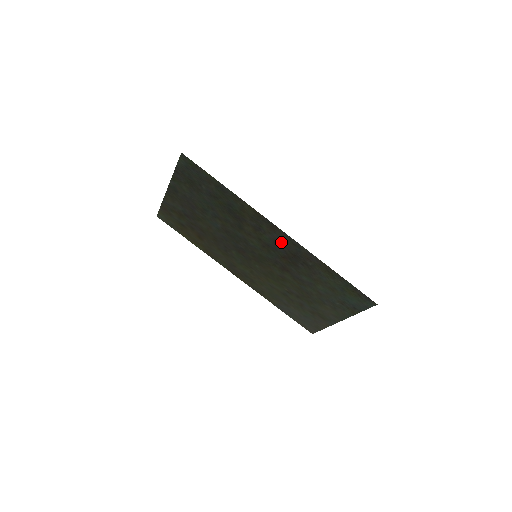
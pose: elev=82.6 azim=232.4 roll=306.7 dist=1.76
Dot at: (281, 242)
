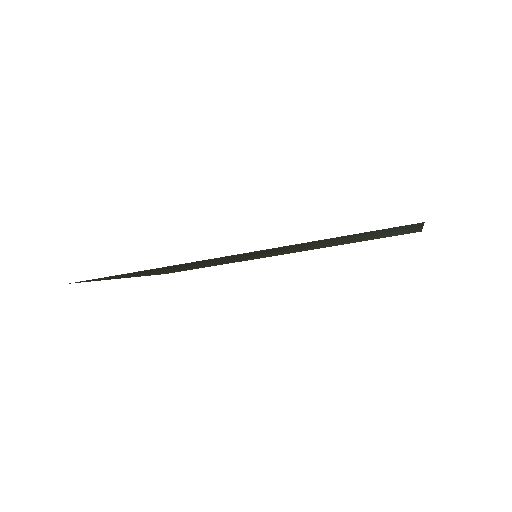
Dot at: (240, 255)
